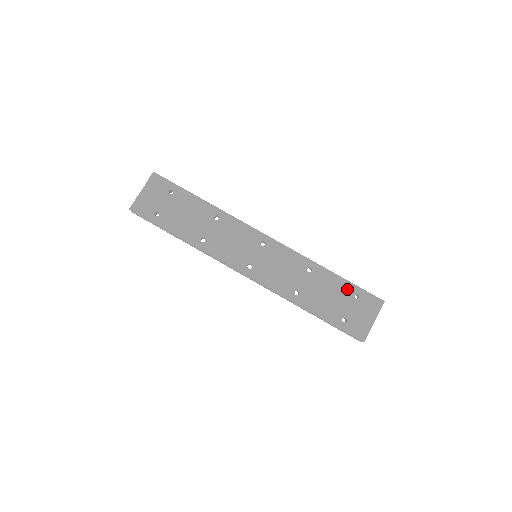
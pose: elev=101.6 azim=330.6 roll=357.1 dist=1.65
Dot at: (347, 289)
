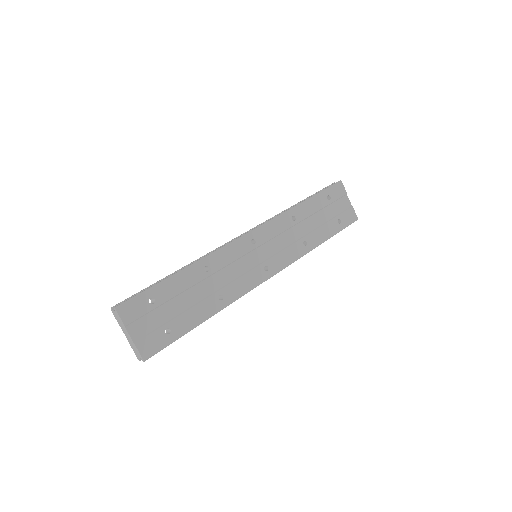
Dot at: (321, 201)
